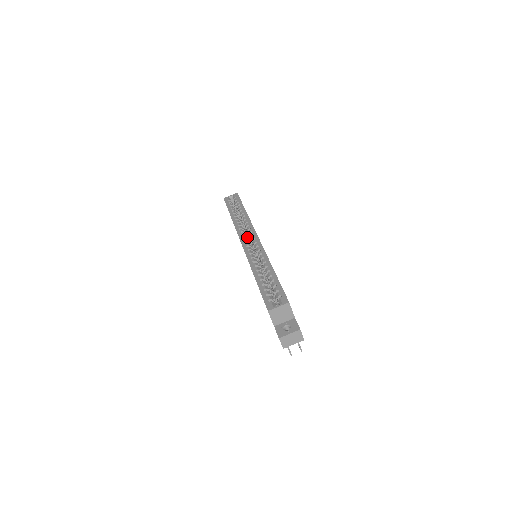
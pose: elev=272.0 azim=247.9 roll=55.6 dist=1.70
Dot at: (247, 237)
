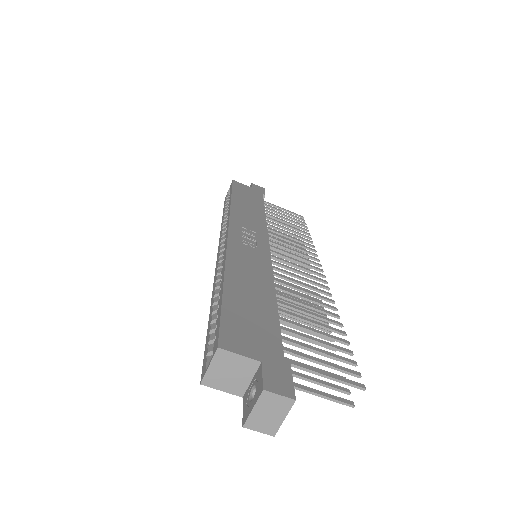
Dot at: occluded
